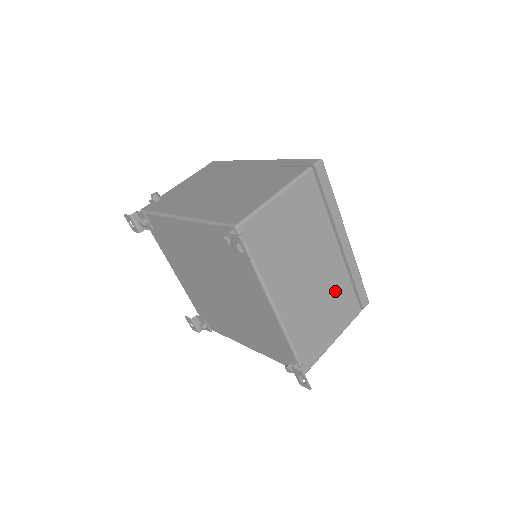
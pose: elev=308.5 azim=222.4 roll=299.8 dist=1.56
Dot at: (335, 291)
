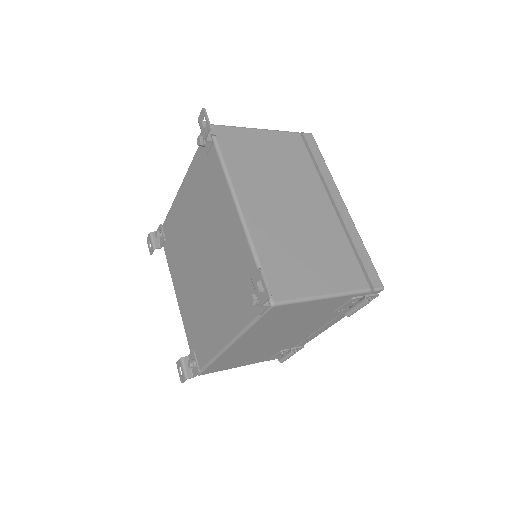
Dot at: (326, 241)
